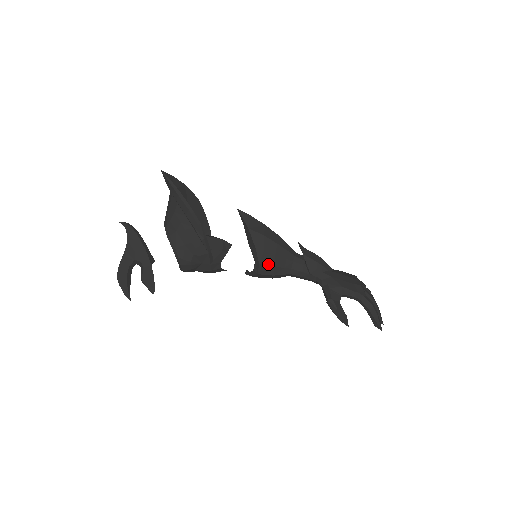
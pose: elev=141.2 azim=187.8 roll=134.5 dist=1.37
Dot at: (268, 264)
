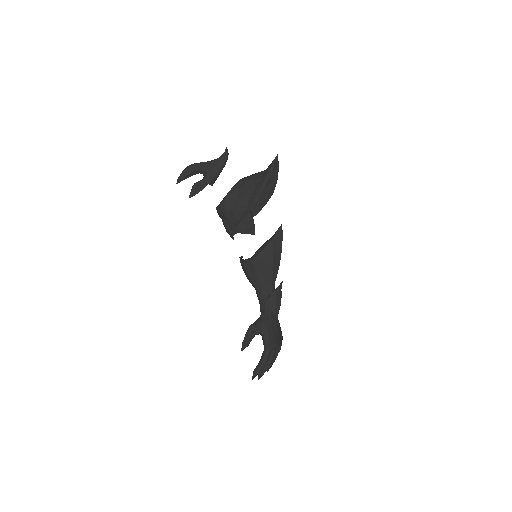
Dot at: (255, 267)
